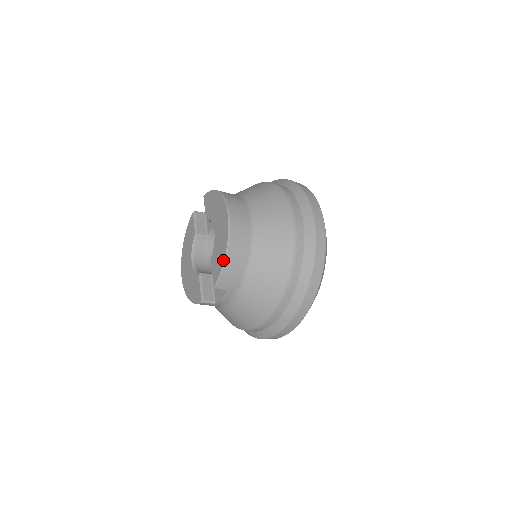
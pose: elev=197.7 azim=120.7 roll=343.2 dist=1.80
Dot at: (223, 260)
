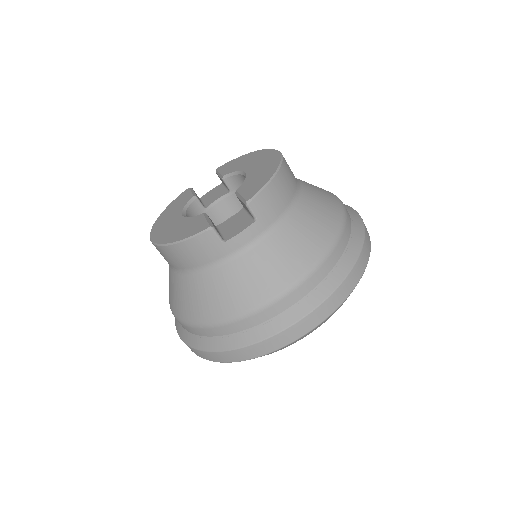
Dot at: (272, 174)
